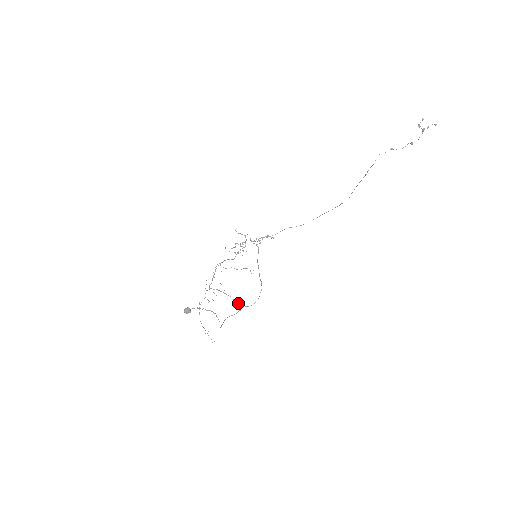
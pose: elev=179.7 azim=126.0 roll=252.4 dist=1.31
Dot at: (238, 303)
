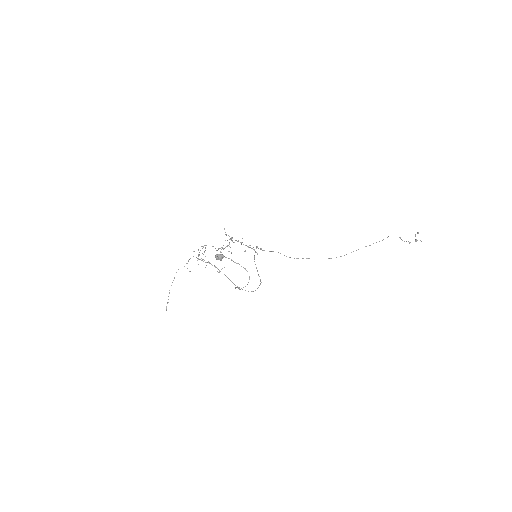
Dot at: (234, 284)
